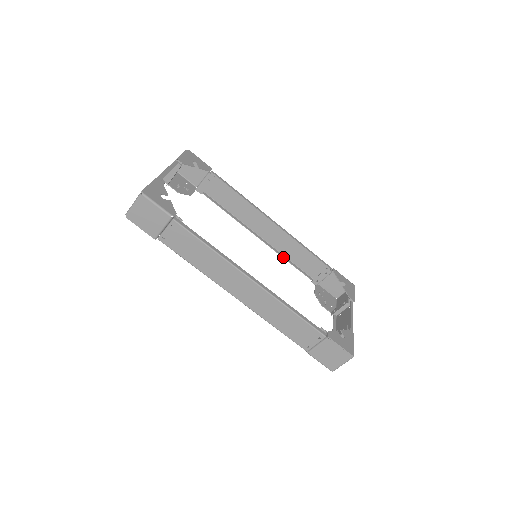
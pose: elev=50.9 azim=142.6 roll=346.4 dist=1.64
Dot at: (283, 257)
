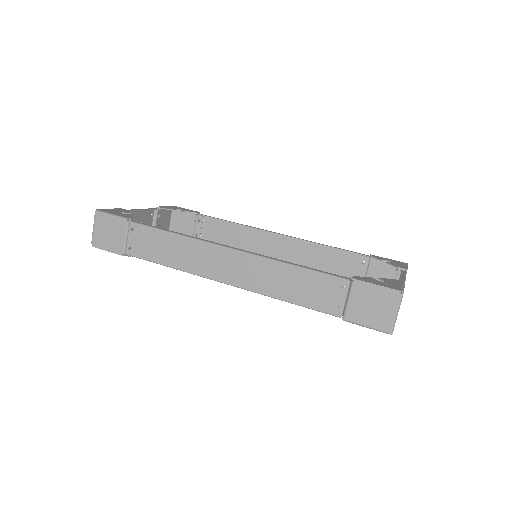
Dot at: occluded
